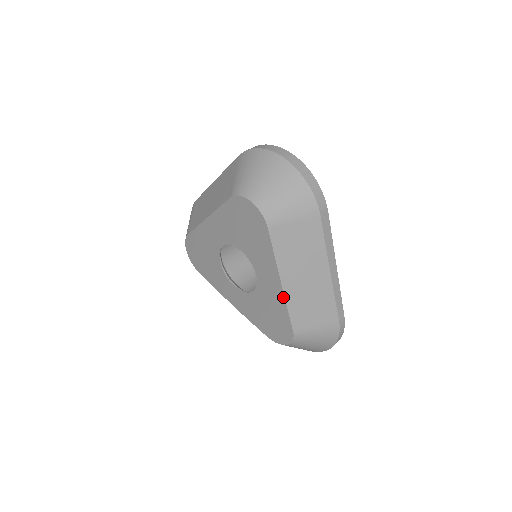
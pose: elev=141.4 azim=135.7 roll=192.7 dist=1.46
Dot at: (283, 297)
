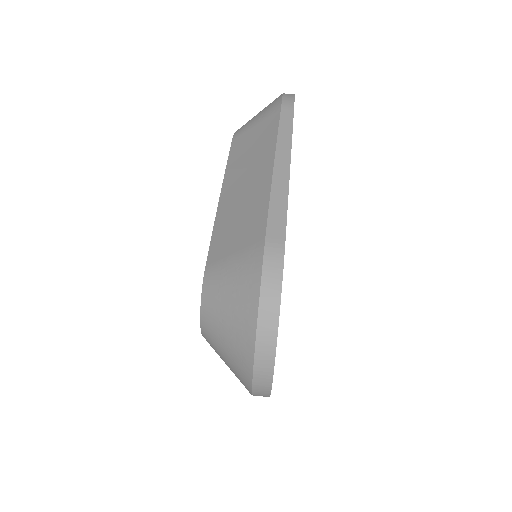
Dot at: occluded
